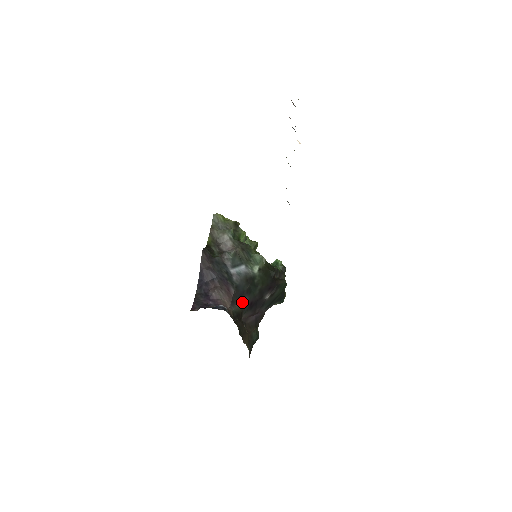
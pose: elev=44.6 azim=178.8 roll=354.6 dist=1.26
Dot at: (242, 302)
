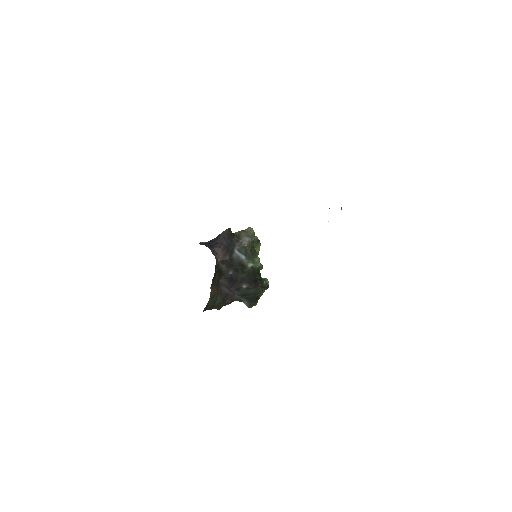
Dot at: (228, 270)
